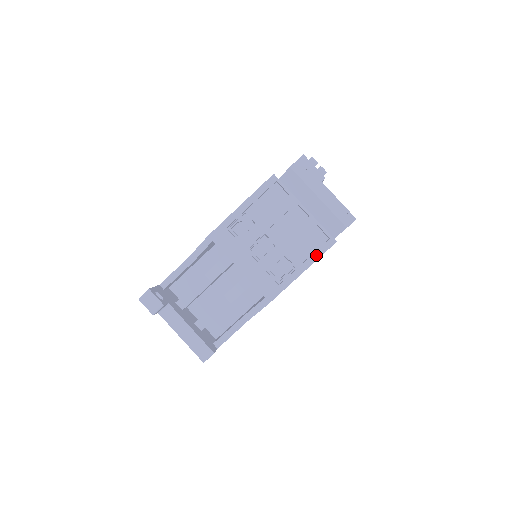
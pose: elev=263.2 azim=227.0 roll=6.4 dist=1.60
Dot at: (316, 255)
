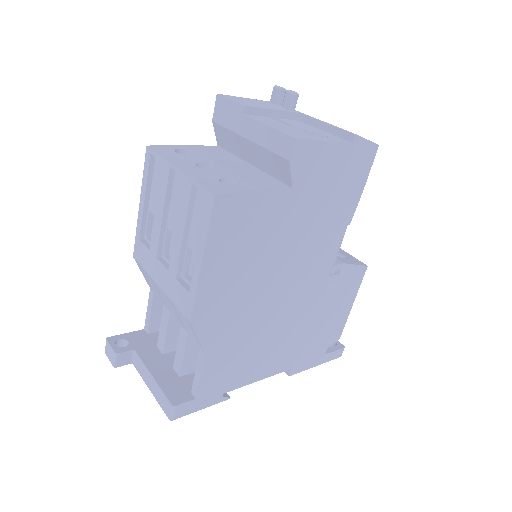
Dot at: (204, 229)
